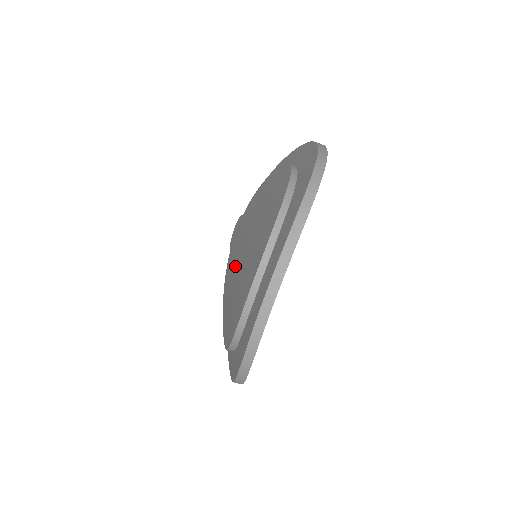
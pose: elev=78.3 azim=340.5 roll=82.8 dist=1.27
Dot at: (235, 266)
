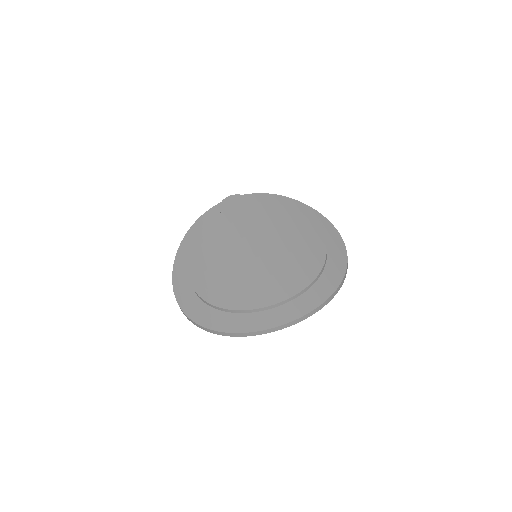
Dot at: (237, 247)
